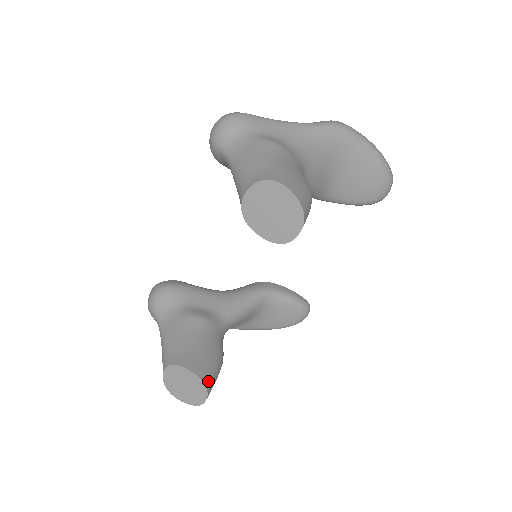
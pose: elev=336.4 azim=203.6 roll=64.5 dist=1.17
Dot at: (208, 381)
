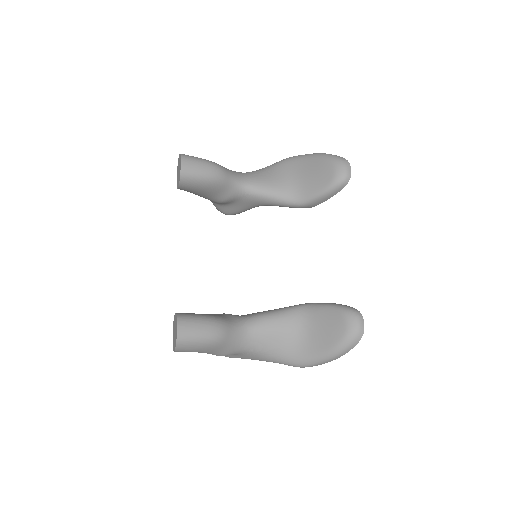
Dot at: (182, 316)
